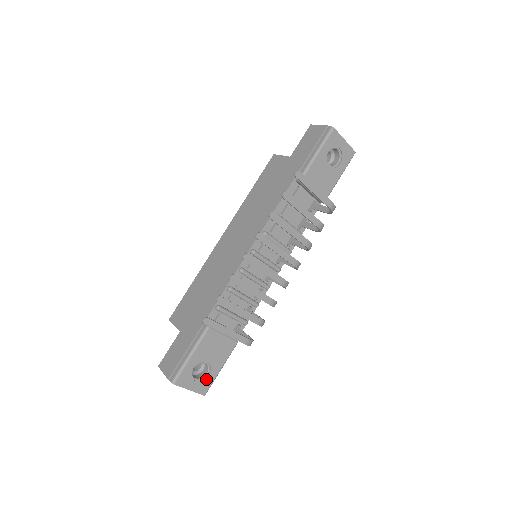
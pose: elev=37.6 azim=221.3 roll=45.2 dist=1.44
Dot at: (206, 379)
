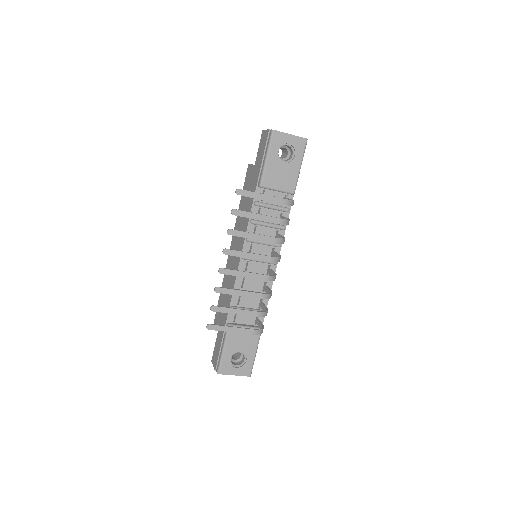
Dot at: (245, 364)
